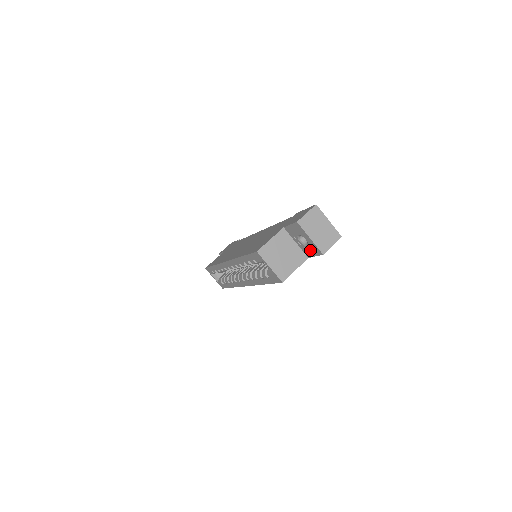
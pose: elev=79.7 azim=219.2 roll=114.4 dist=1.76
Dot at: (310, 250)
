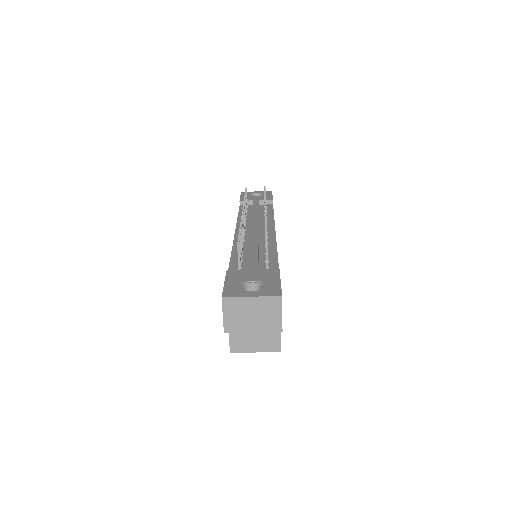
Dot at: occluded
